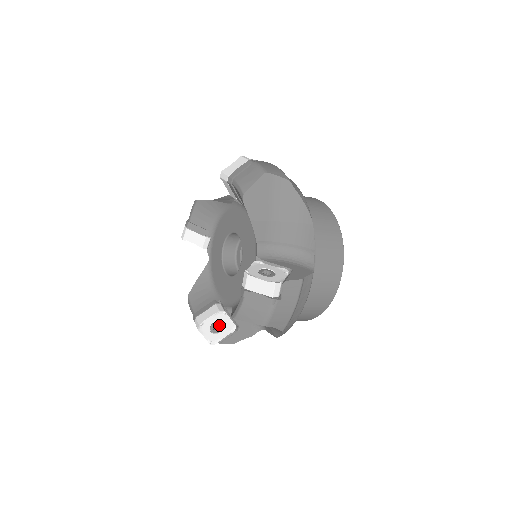
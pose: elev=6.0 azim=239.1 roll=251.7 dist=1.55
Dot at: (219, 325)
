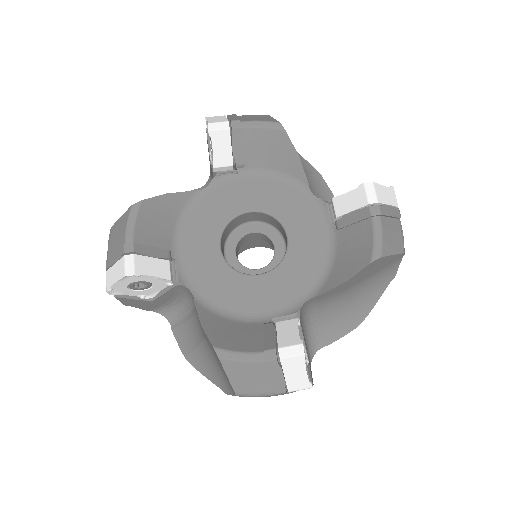
Dot at: occluded
